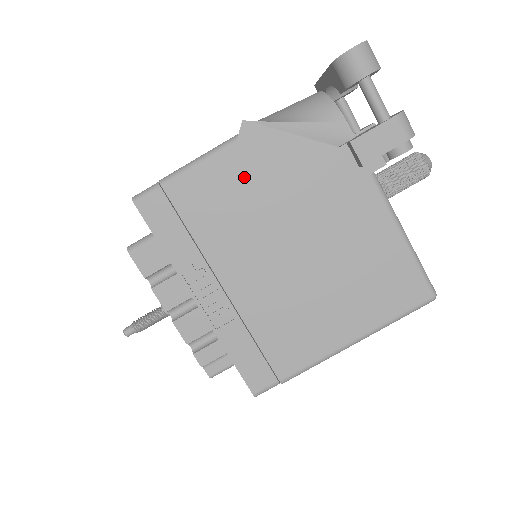
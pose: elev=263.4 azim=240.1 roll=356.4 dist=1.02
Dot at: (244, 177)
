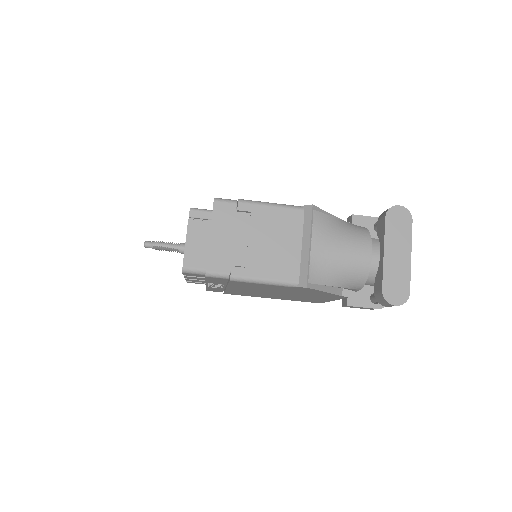
Dot at: occluded
